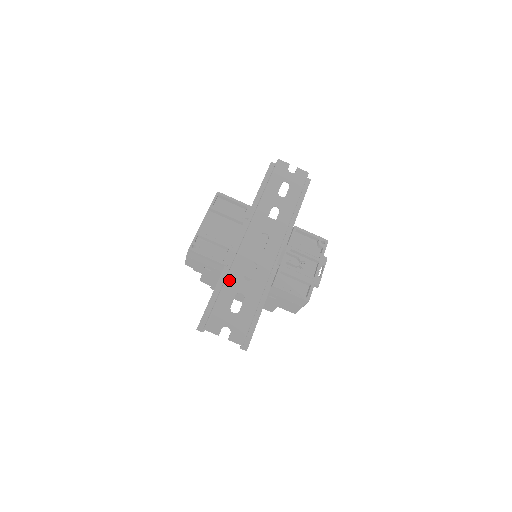
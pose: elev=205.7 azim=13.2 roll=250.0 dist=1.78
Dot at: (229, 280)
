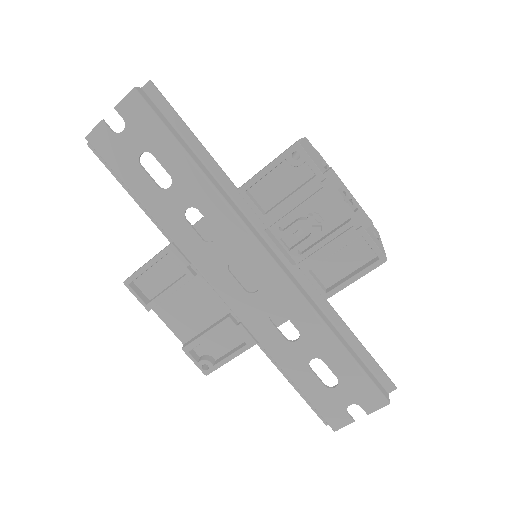
Dot at: (282, 363)
